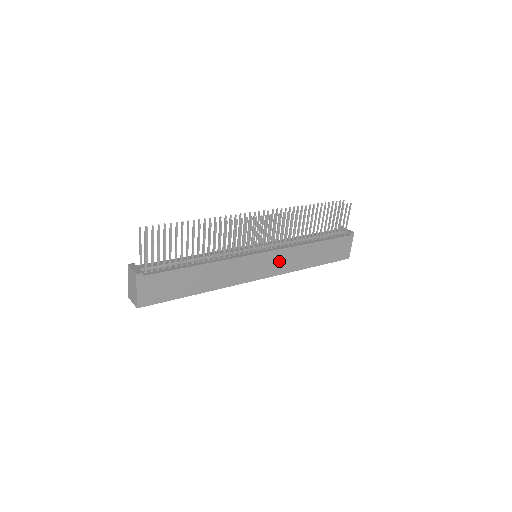
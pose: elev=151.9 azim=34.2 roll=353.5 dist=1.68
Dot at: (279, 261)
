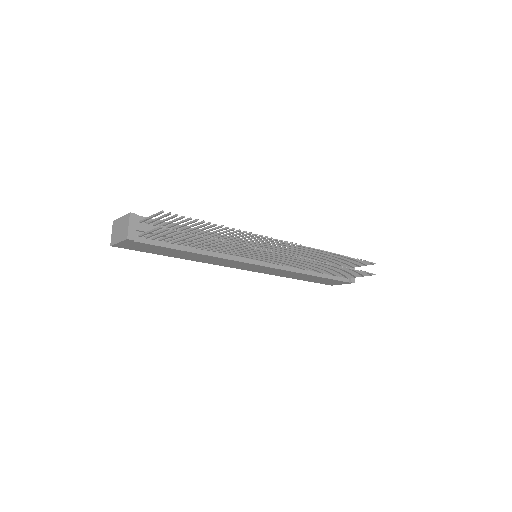
Dot at: (270, 270)
